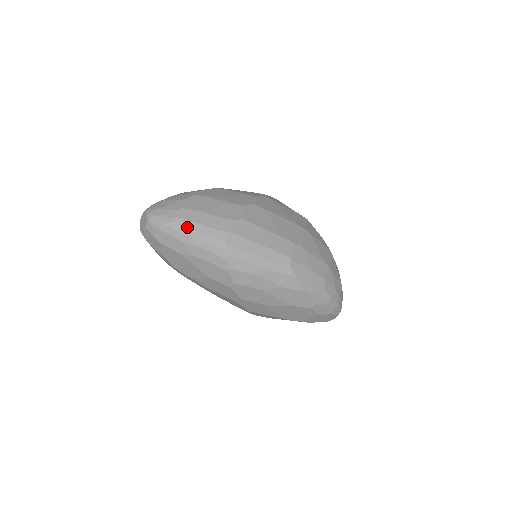
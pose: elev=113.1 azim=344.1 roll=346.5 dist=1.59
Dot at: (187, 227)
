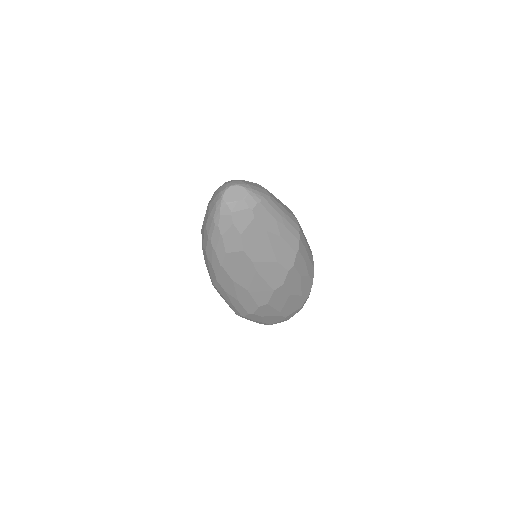
Dot at: (278, 206)
